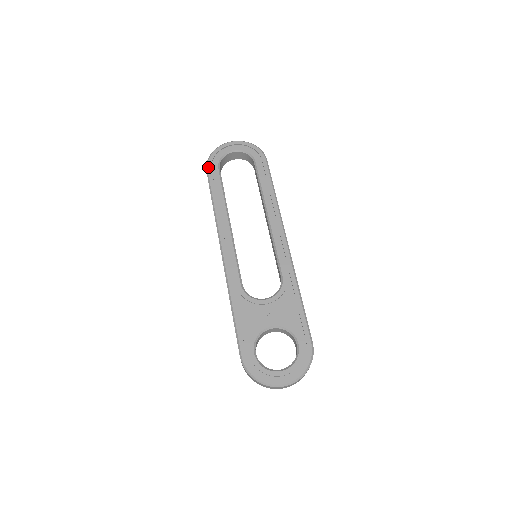
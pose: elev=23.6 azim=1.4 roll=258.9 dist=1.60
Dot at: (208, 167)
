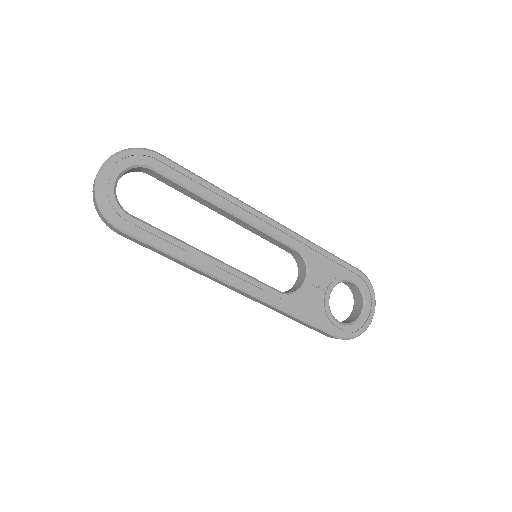
Dot at: (119, 226)
